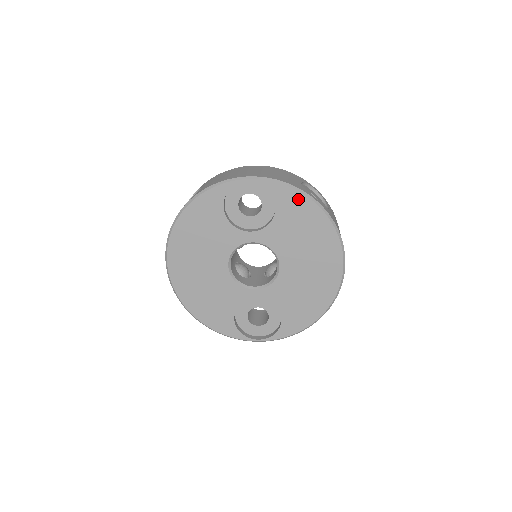
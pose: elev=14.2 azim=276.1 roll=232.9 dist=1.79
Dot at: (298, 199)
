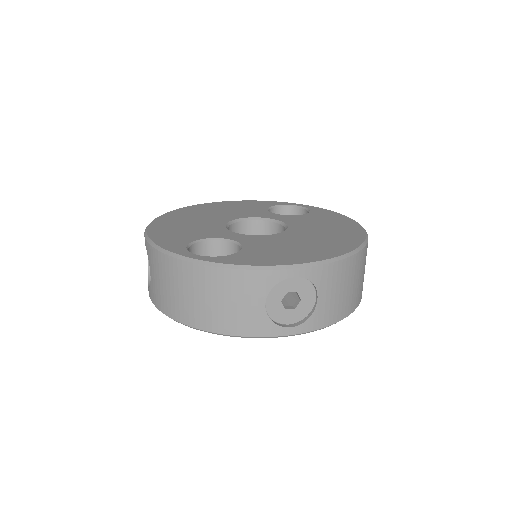
Dot at: occluded
